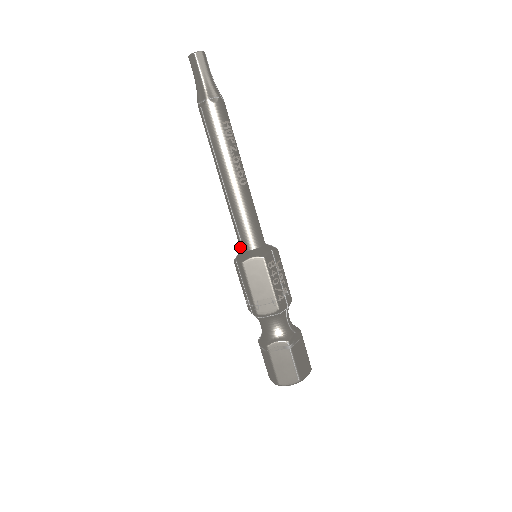
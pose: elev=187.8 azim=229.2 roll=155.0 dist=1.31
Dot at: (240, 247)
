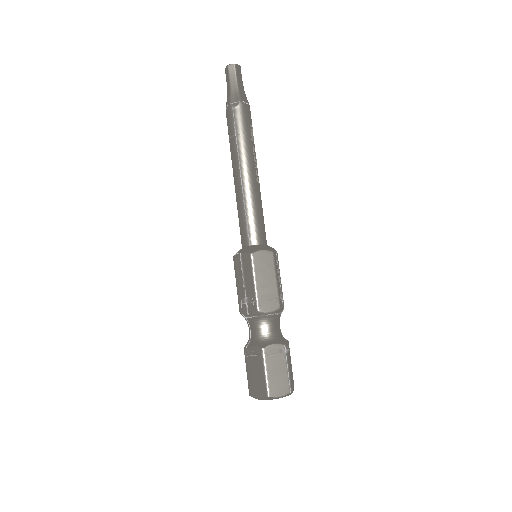
Dot at: (245, 242)
